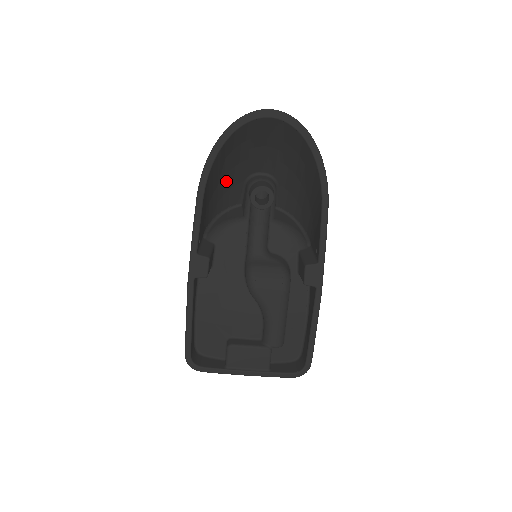
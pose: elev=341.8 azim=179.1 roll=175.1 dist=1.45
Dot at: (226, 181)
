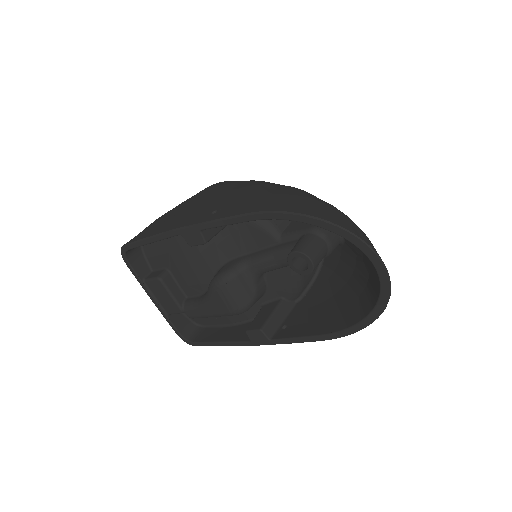
Dot at: occluded
